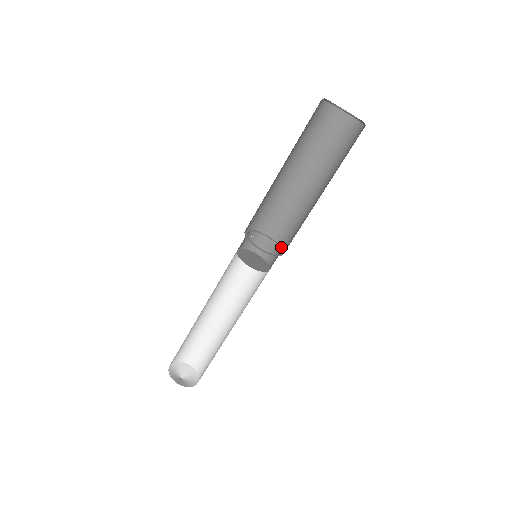
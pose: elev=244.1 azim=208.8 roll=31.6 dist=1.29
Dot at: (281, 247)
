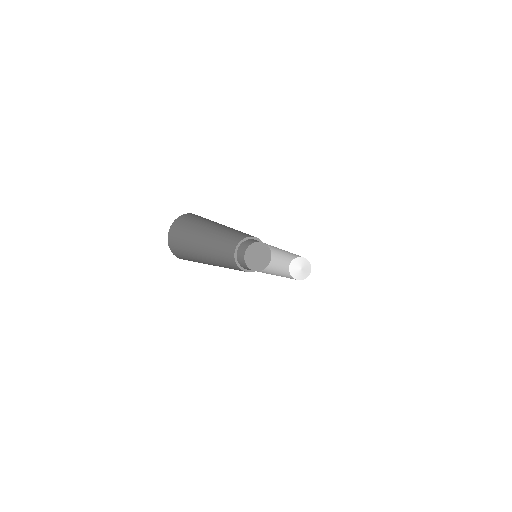
Dot at: (266, 250)
